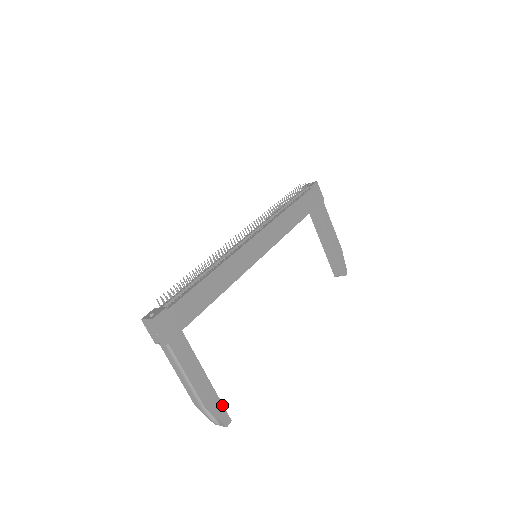
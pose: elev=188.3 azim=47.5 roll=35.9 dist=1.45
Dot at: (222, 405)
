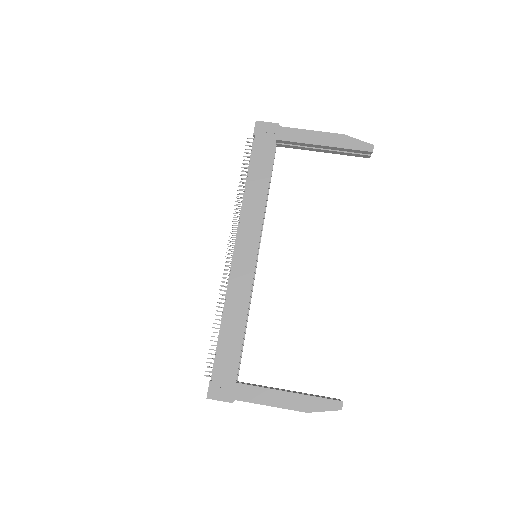
Dot at: (322, 398)
